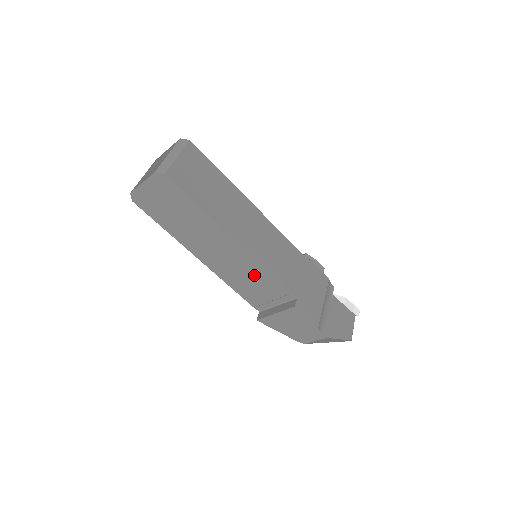
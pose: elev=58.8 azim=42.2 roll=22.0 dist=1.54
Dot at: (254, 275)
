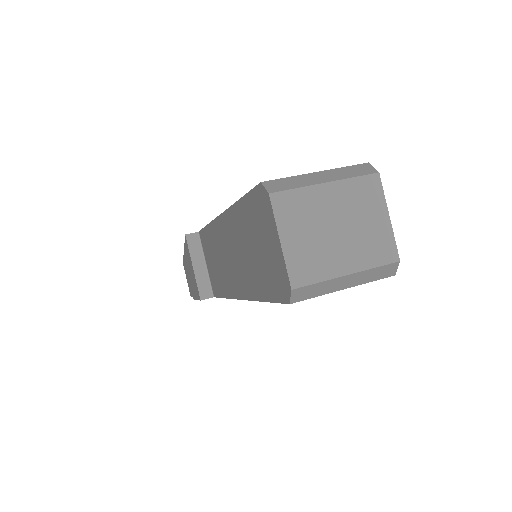
Dot at: (220, 274)
